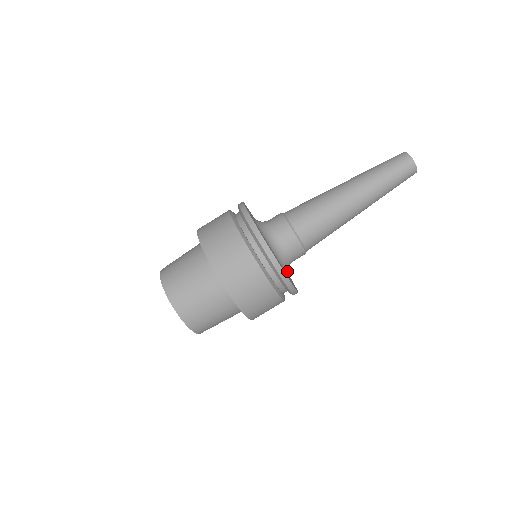
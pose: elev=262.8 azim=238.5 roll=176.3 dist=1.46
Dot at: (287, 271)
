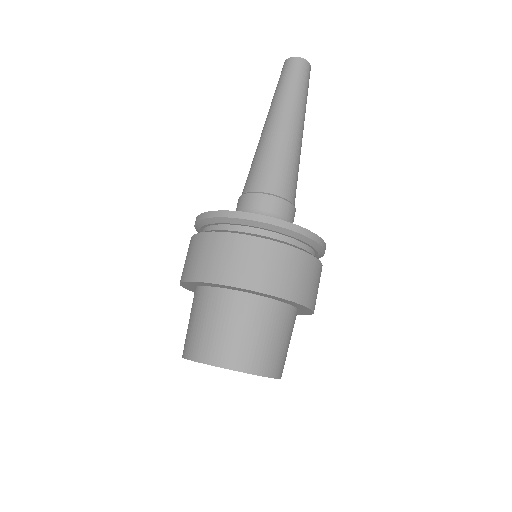
Dot at: occluded
